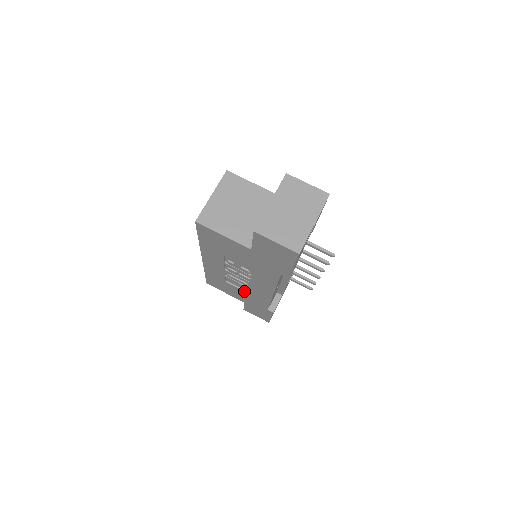
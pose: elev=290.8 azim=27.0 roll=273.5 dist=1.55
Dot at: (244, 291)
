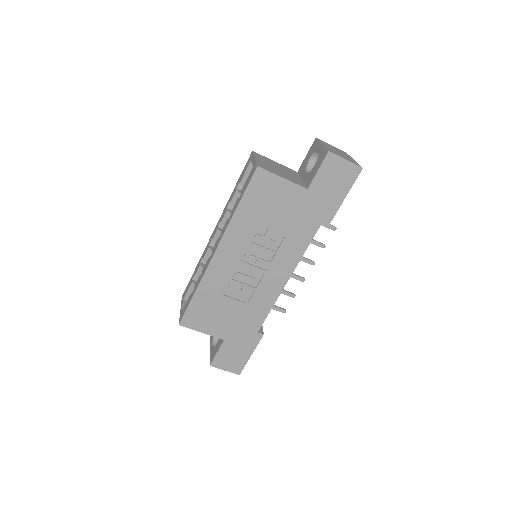
Dot at: (242, 303)
